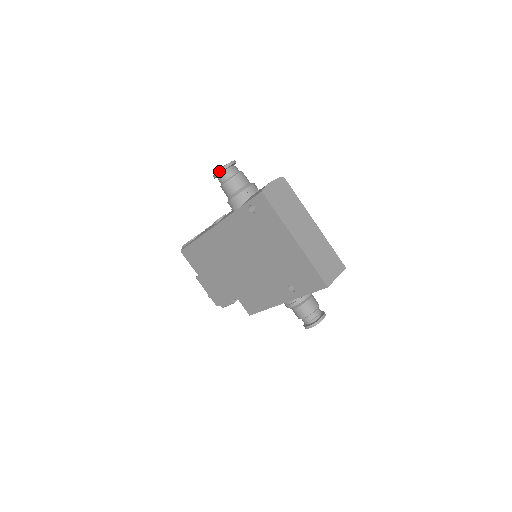
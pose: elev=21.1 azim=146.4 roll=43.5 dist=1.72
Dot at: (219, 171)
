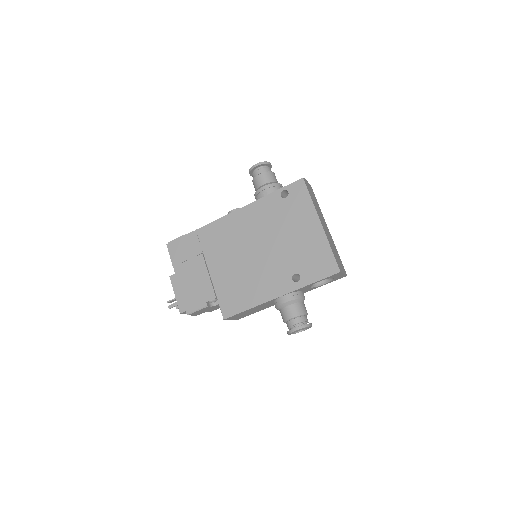
Dot at: (261, 163)
